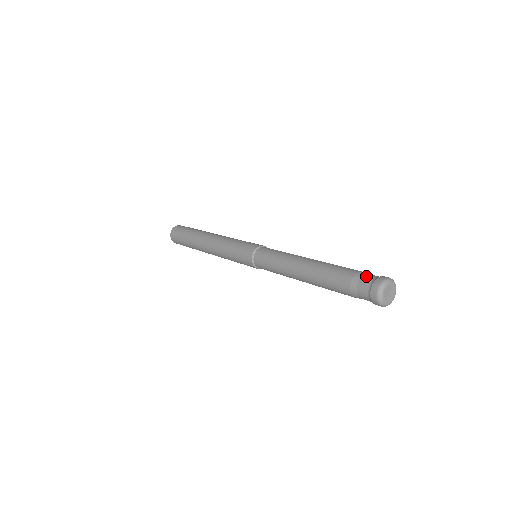
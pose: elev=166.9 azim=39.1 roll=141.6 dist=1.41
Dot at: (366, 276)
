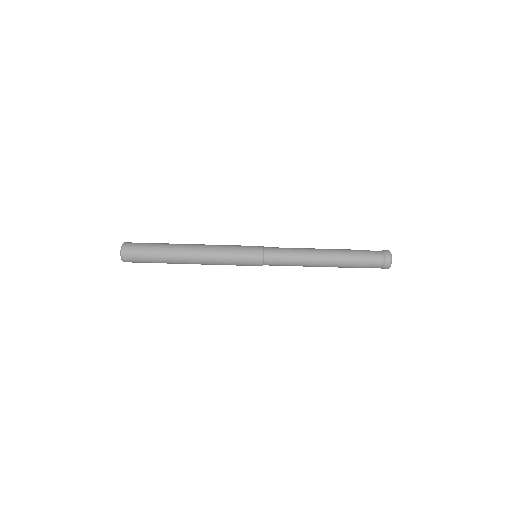
Dot at: (375, 252)
